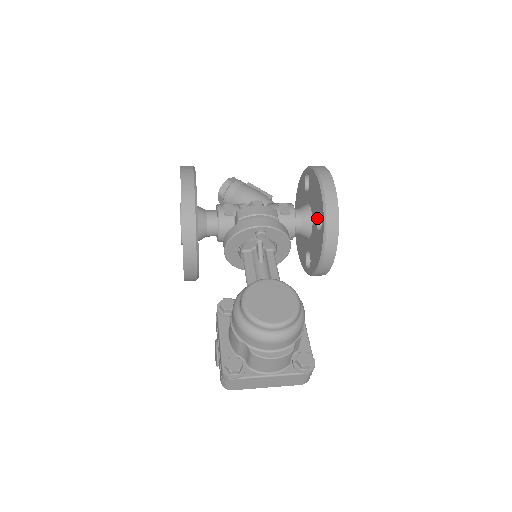
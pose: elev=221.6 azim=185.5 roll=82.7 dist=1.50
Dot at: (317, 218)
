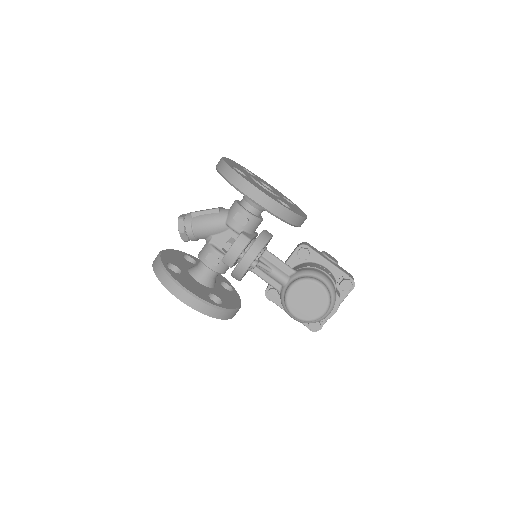
Dot at: occluded
